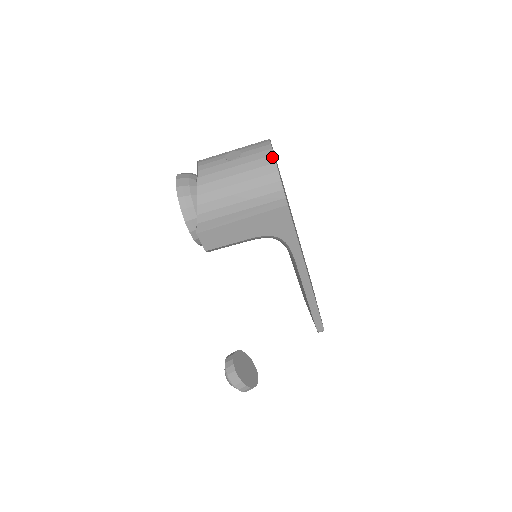
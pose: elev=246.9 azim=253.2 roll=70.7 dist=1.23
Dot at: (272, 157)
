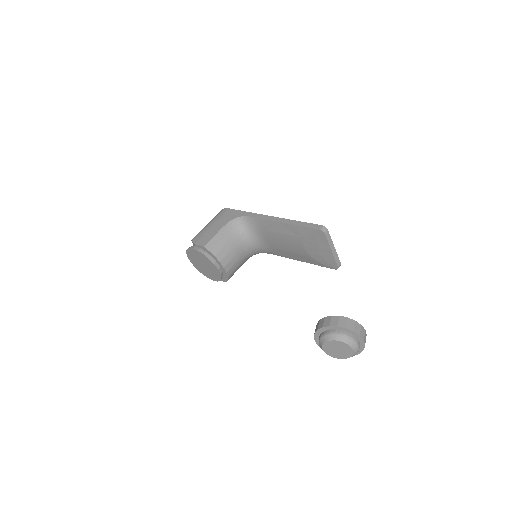
Dot at: occluded
